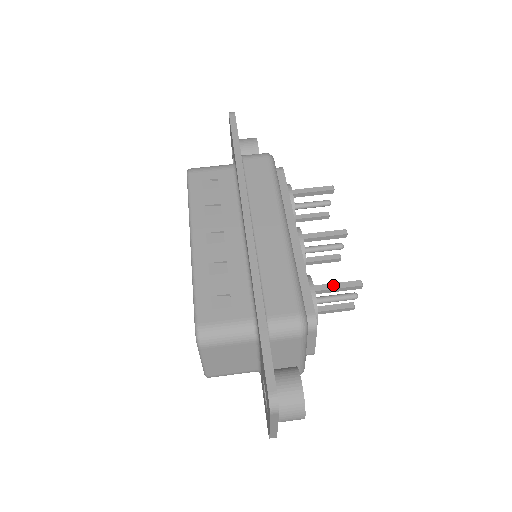
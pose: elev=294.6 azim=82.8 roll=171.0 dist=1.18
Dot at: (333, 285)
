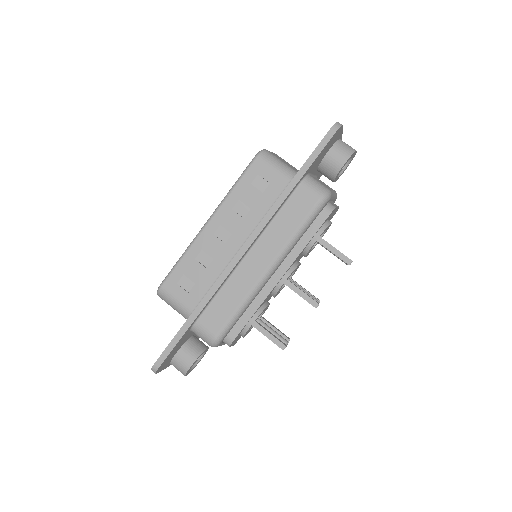
Dot at: (266, 332)
